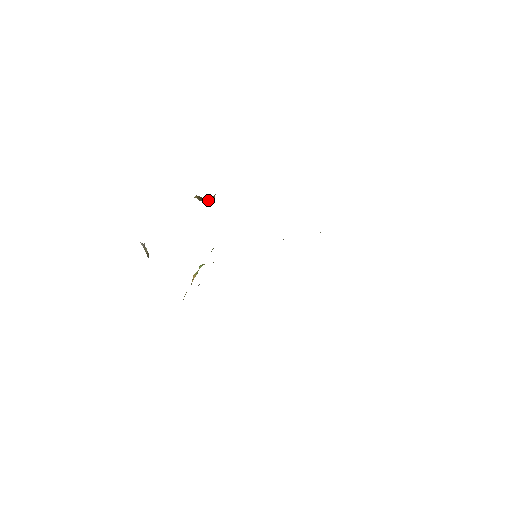
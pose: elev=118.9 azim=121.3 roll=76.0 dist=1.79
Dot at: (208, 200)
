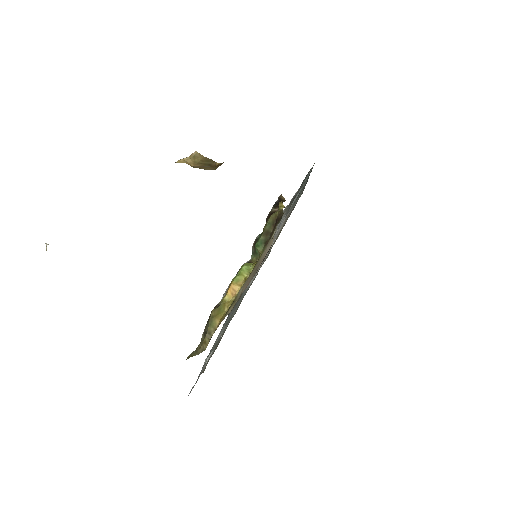
Dot at: (217, 166)
